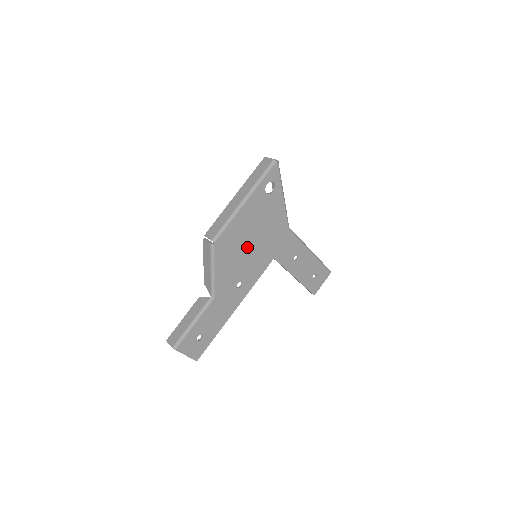
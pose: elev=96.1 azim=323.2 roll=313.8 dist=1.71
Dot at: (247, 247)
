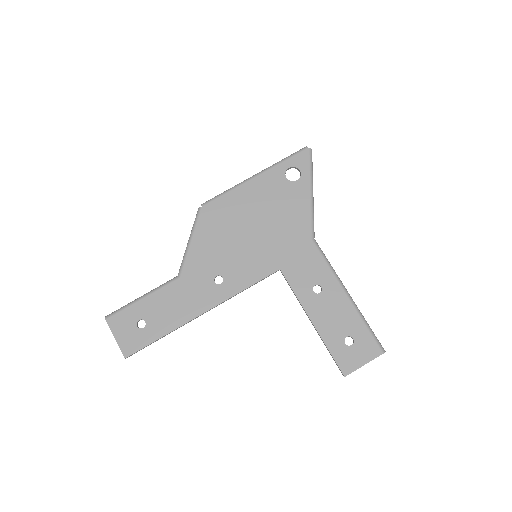
Dot at: (243, 233)
